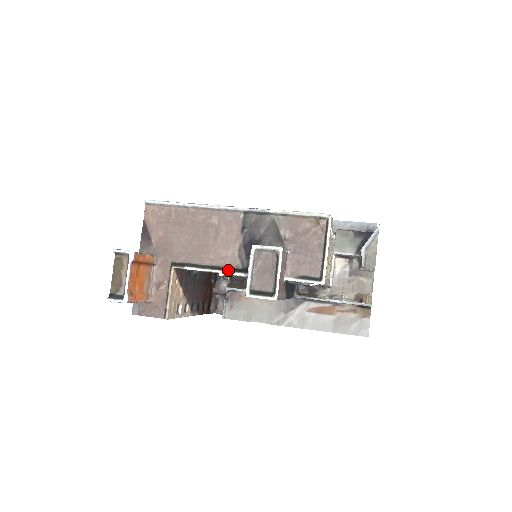
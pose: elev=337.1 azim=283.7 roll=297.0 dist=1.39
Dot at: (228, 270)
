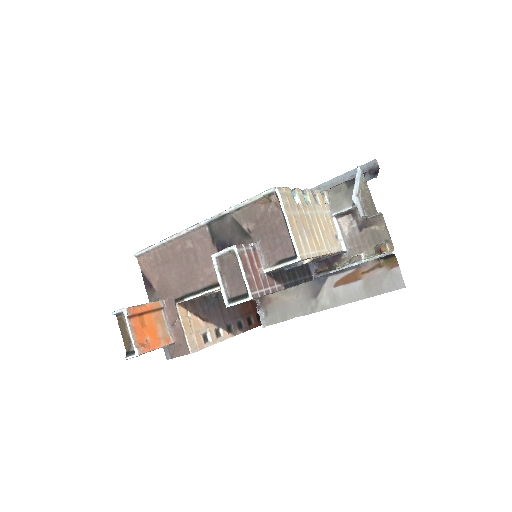
Dot at: (217, 286)
